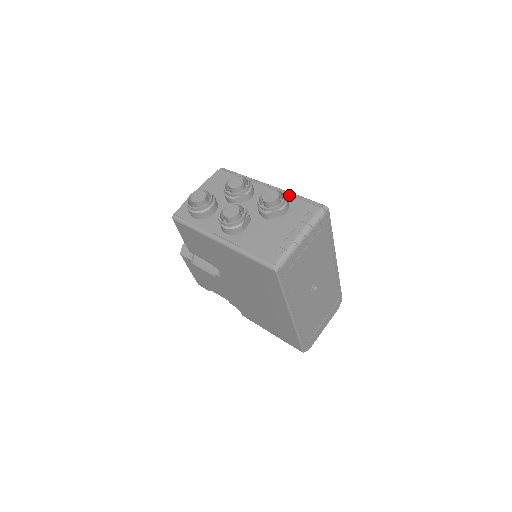
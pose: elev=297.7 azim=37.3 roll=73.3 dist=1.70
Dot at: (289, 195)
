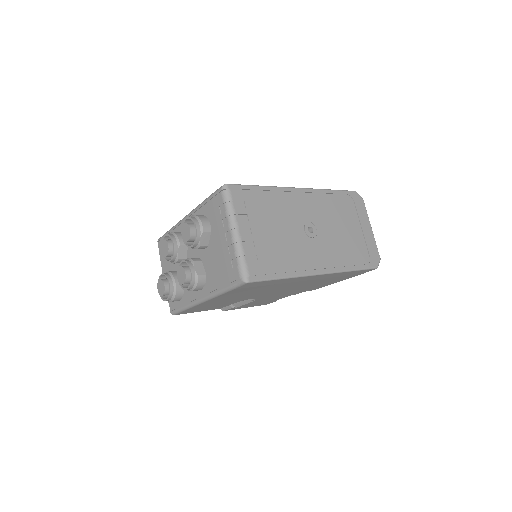
Dot at: (199, 209)
